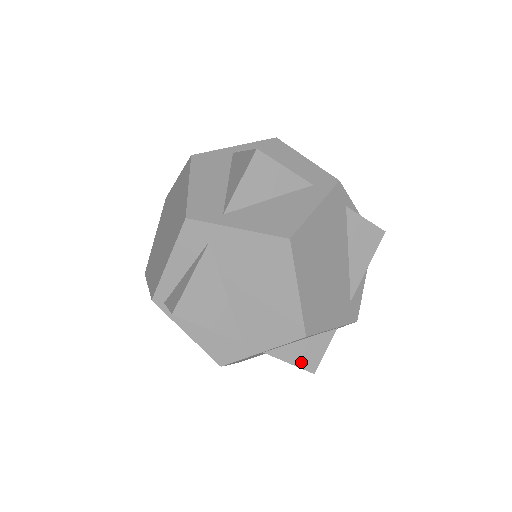
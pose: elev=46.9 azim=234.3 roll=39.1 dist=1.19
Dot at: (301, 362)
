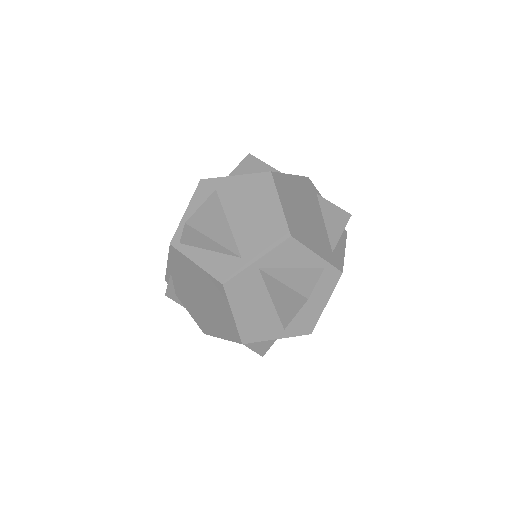
Dot at: (294, 286)
